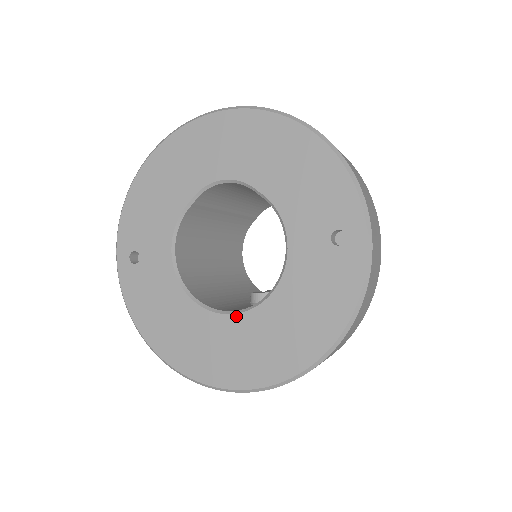
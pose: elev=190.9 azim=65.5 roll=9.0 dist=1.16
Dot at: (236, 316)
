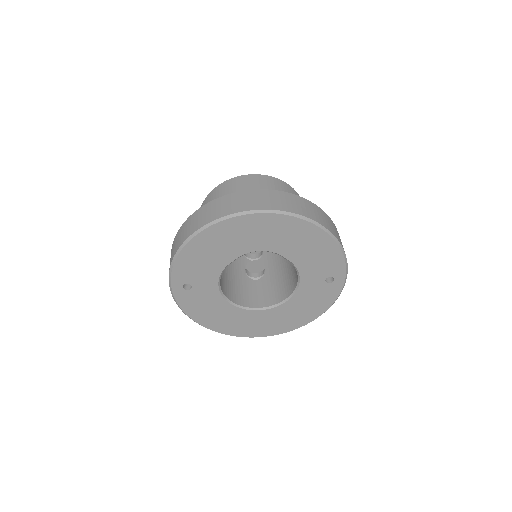
Dot at: (263, 311)
